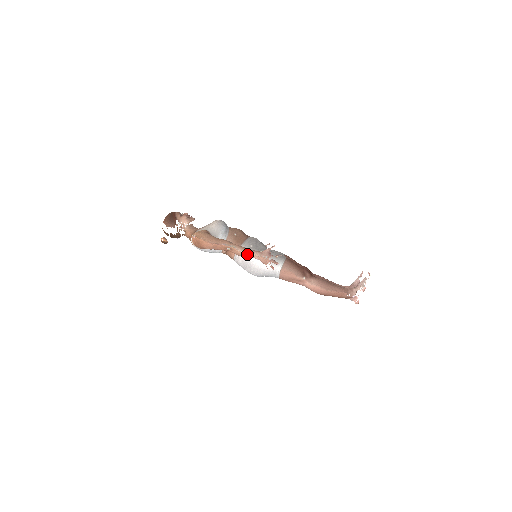
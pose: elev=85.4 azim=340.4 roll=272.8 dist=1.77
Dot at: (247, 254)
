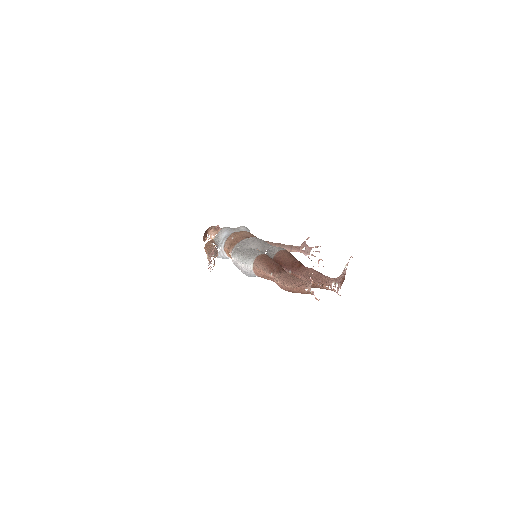
Dot at: (207, 258)
